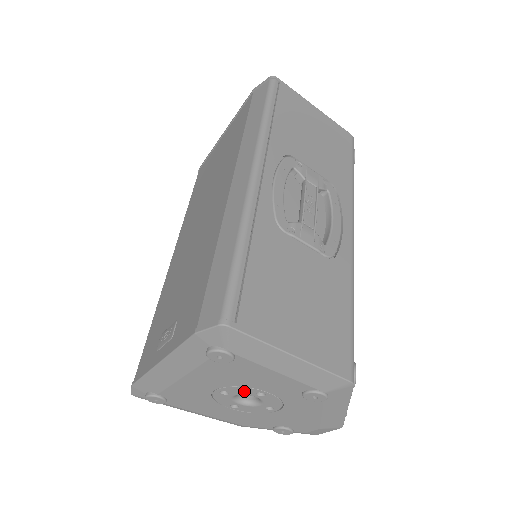
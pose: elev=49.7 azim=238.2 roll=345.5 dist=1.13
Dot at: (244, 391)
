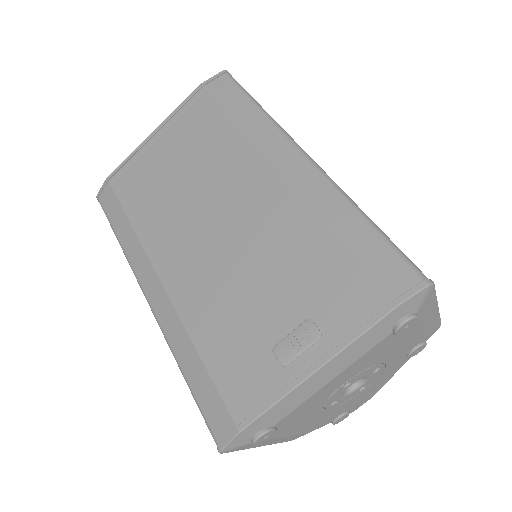
Dot at: (367, 373)
